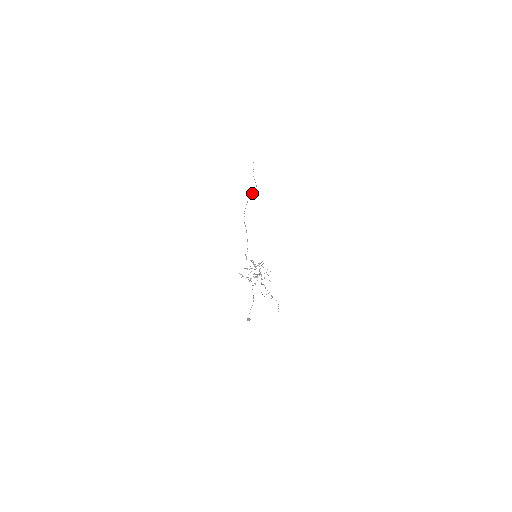
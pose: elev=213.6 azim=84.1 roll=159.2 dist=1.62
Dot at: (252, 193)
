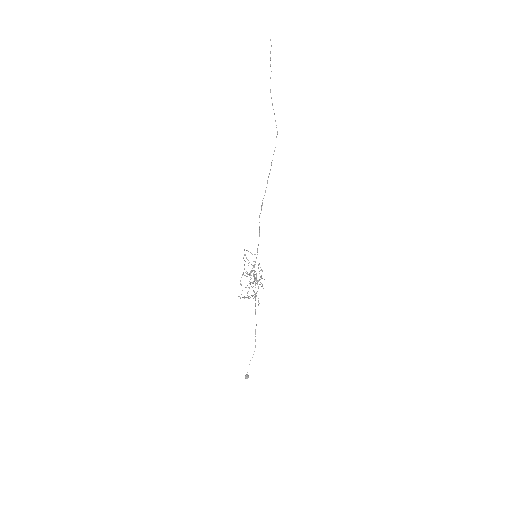
Dot at: (273, 154)
